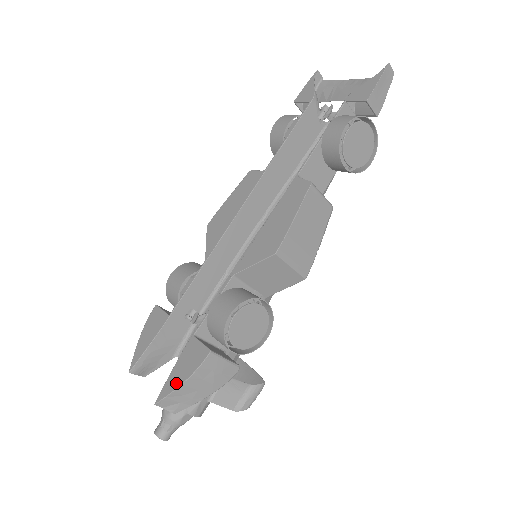
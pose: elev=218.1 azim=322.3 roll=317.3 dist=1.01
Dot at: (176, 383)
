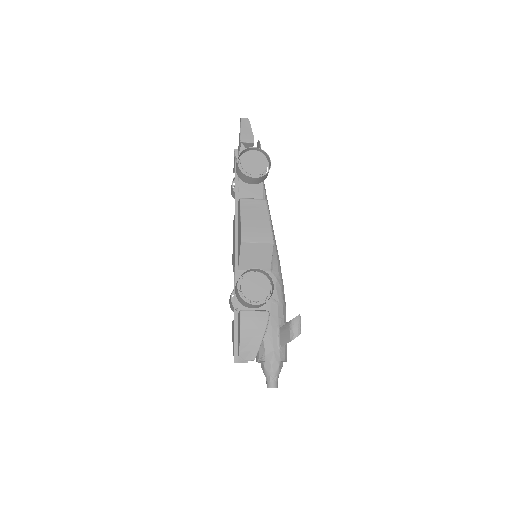
Dot at: (239, 340)
